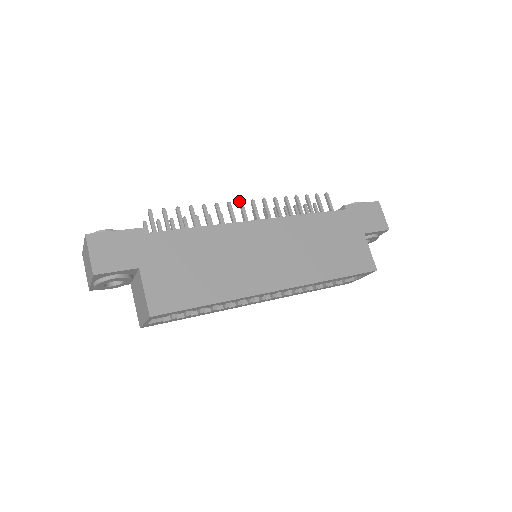
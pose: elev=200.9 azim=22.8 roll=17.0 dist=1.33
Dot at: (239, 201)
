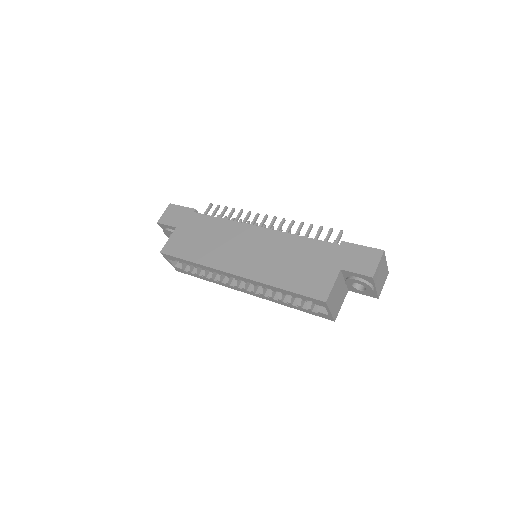
Dot at: (267, 215)
